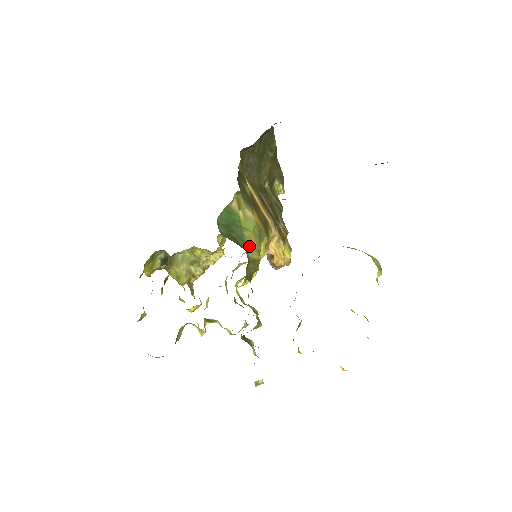
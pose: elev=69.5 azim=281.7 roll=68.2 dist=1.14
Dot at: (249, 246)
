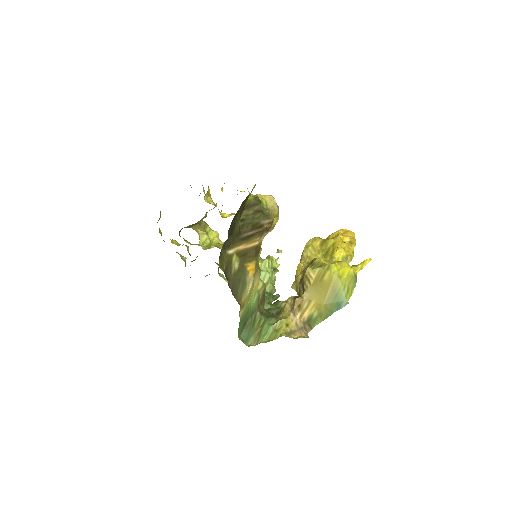
Dot at: (257, 299)
